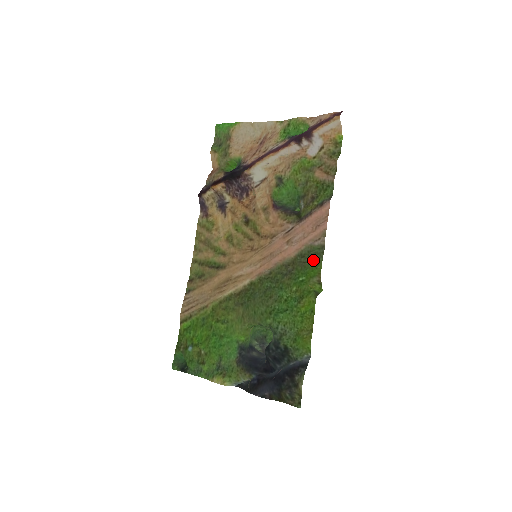
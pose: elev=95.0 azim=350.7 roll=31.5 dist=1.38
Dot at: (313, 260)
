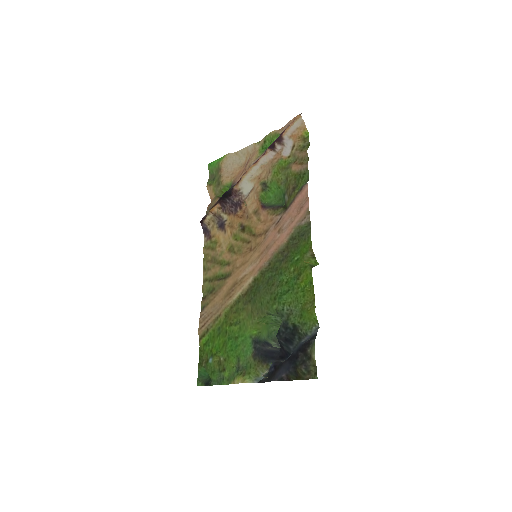
Dot at: (303, 238)
